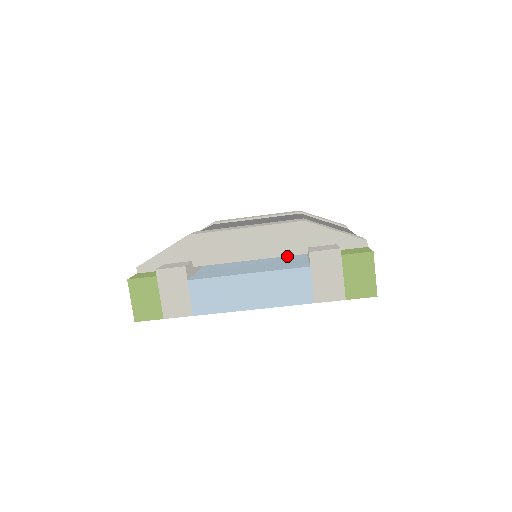
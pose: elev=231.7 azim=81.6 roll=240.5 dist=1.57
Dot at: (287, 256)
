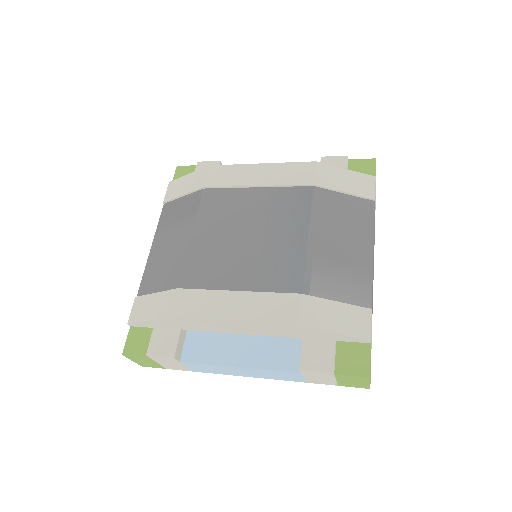
Dot at: occluded
